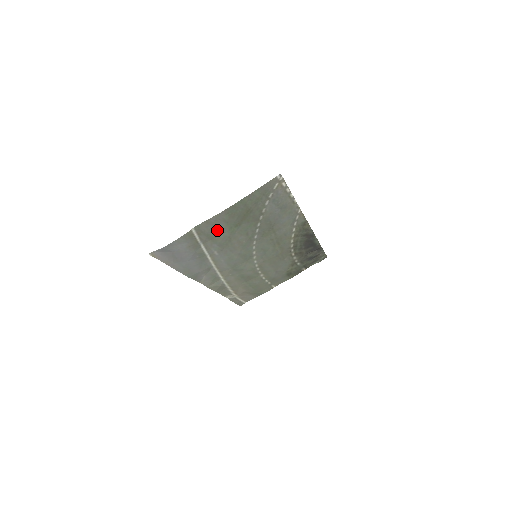
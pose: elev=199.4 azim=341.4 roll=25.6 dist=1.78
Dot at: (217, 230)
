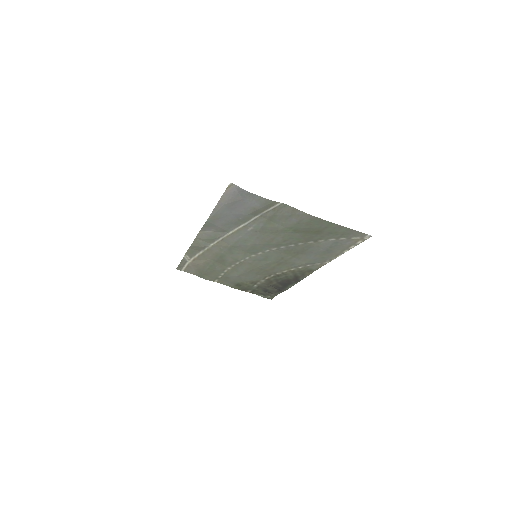
Dot at: (285, 220)
